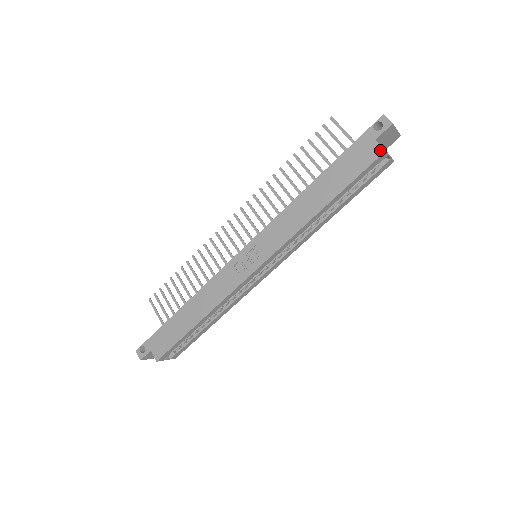
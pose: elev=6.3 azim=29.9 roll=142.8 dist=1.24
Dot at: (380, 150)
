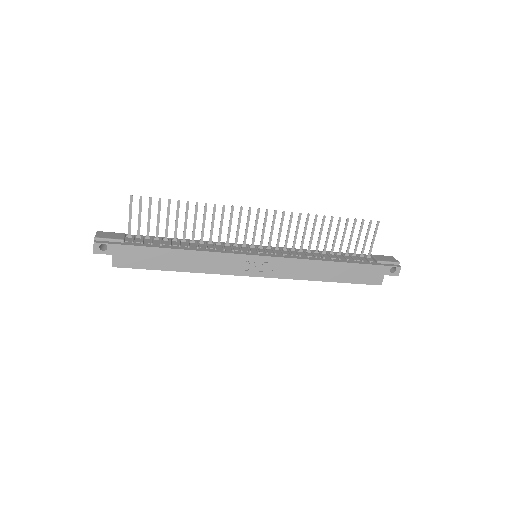
Dot at: (380, 282)
